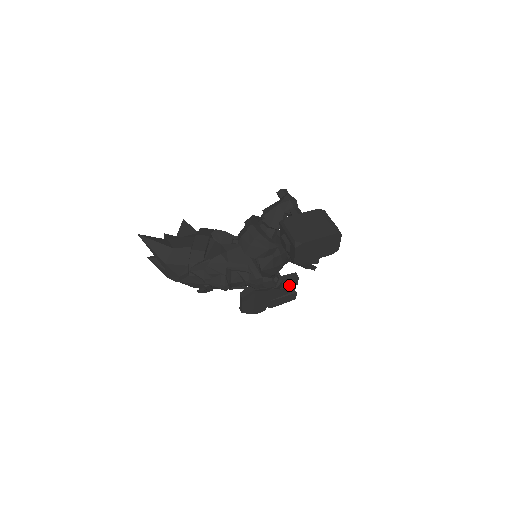
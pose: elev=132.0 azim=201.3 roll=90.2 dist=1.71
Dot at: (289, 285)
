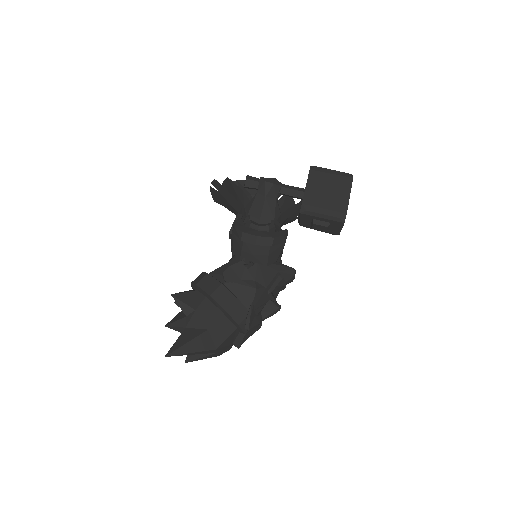
Dot at: occluded
